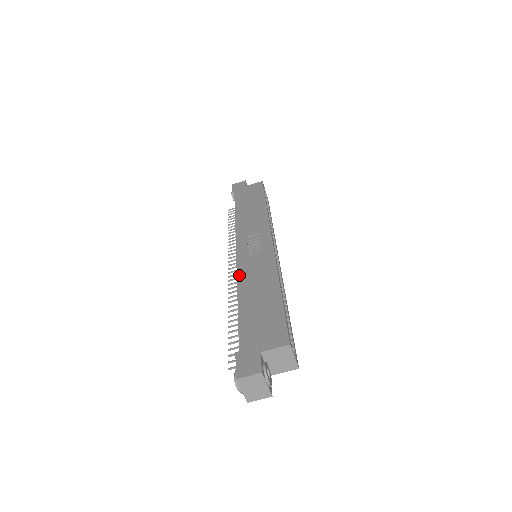
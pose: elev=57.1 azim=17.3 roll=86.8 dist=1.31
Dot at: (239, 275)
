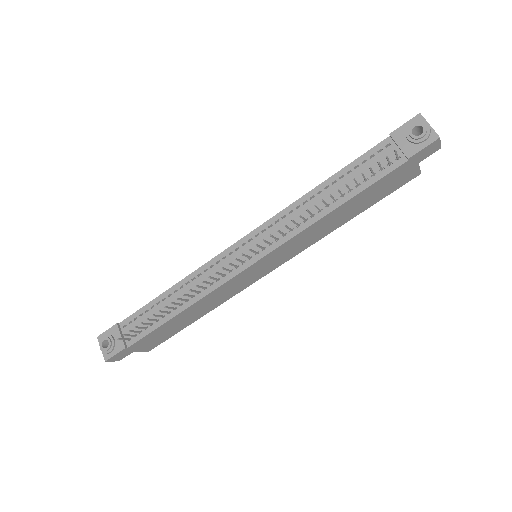
Dot at: (287, 208)
